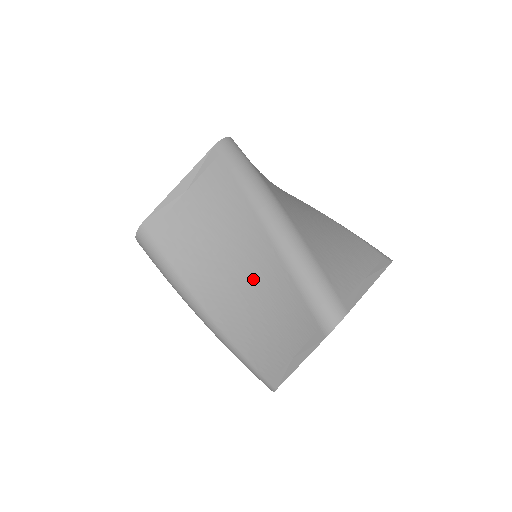
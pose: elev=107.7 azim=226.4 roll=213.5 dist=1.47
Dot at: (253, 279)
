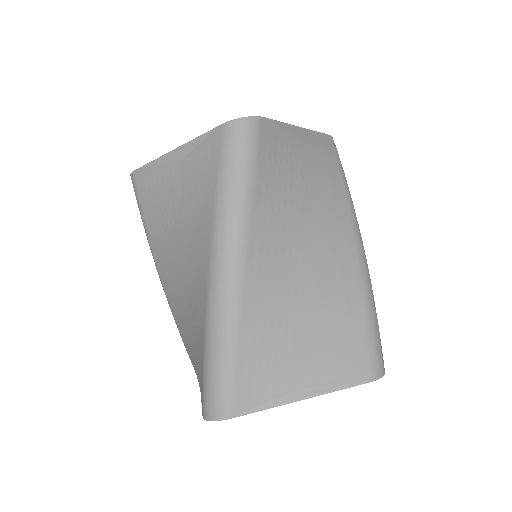
Dot at: (190, 304)
